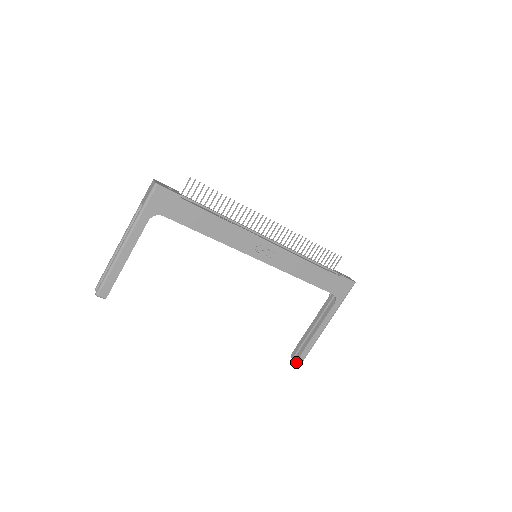
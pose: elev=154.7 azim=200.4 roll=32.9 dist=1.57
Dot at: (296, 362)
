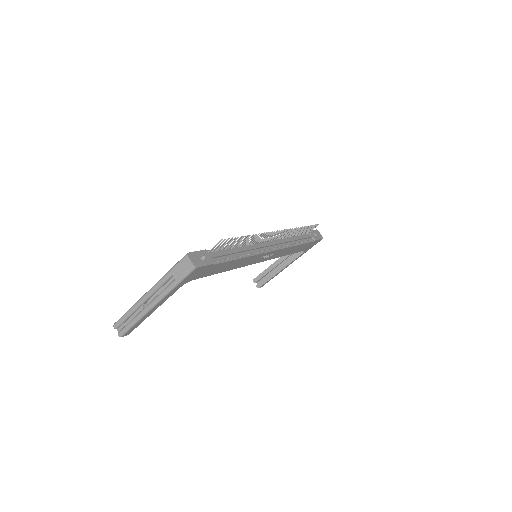
Dot at: occluded
